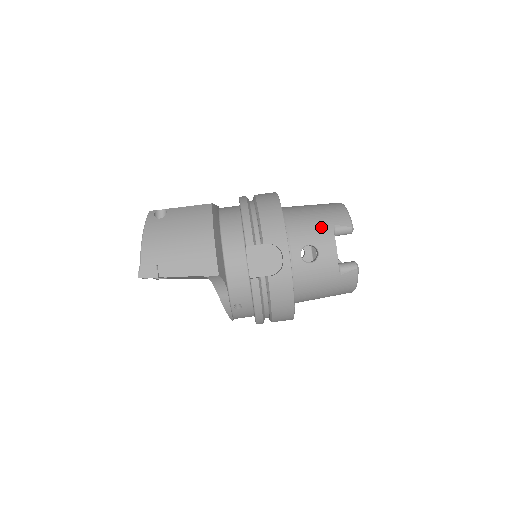
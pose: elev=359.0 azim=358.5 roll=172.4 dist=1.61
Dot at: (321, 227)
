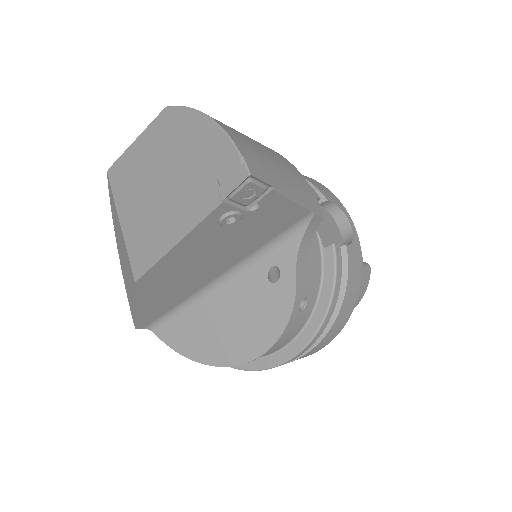
Dot at: occluded
